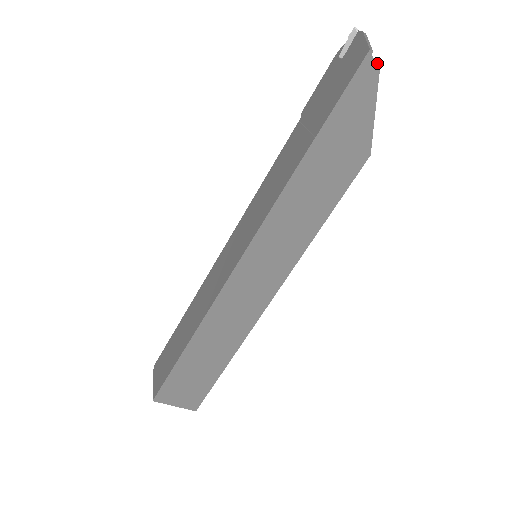
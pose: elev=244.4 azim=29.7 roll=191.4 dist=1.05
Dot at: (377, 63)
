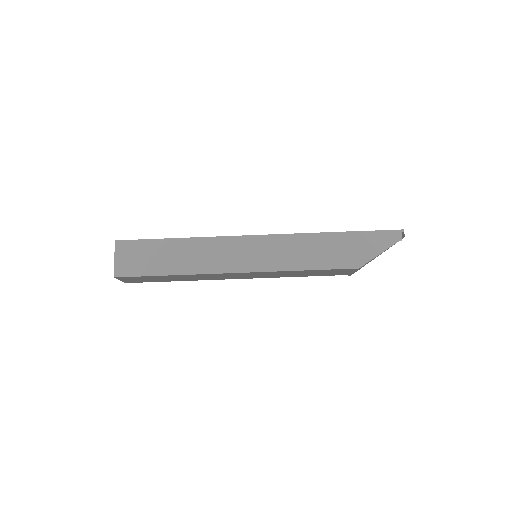
Dot at: (401, 237)
